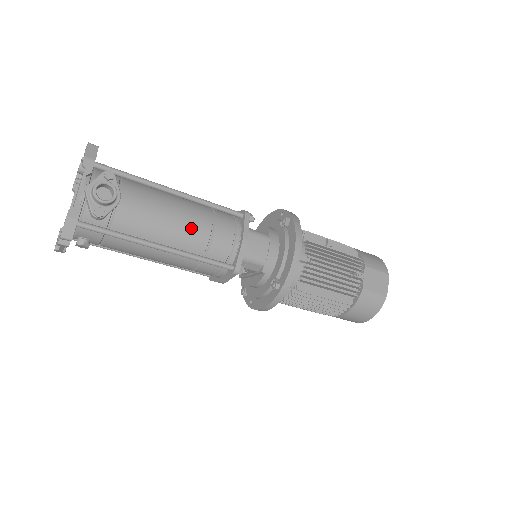
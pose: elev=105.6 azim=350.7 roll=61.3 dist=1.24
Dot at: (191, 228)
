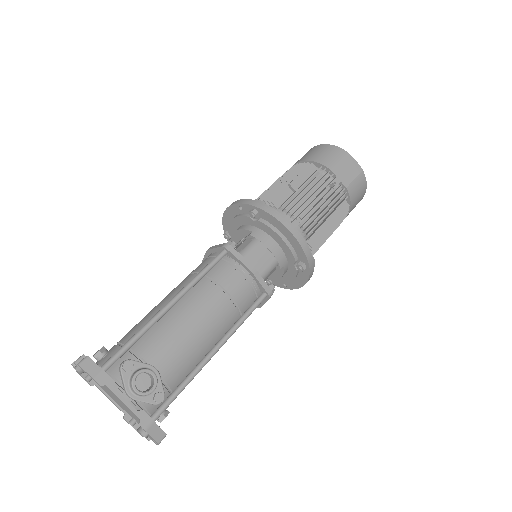
Dot at: (213, 313)
